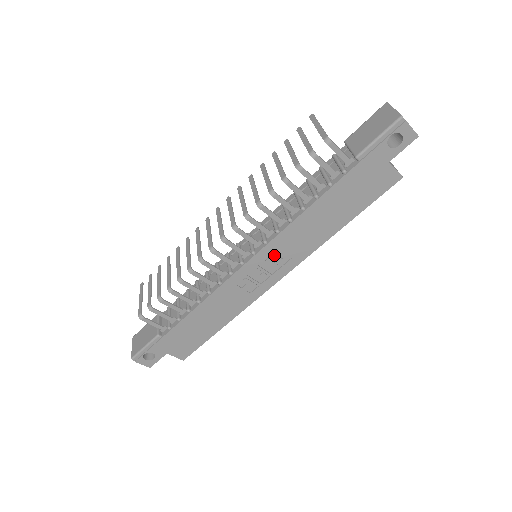
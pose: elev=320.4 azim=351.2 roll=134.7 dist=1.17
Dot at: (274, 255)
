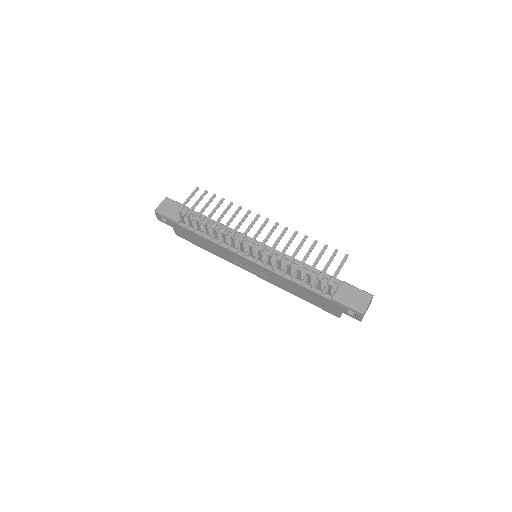
Dot at: (261, 270)
